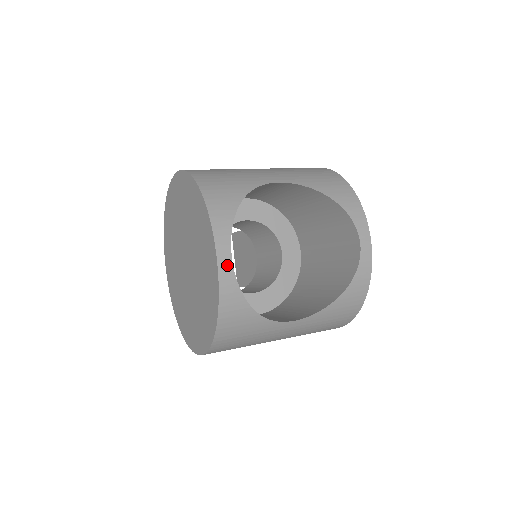
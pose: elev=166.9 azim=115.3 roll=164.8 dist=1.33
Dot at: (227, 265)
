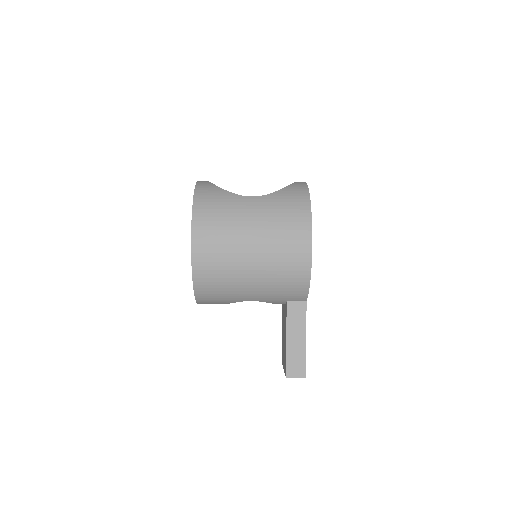
Dot at: occluded
